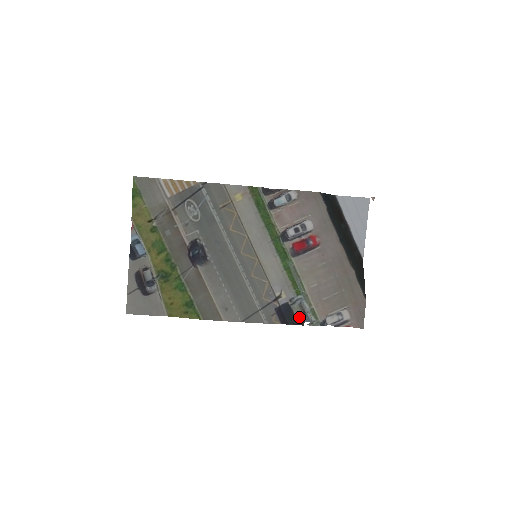
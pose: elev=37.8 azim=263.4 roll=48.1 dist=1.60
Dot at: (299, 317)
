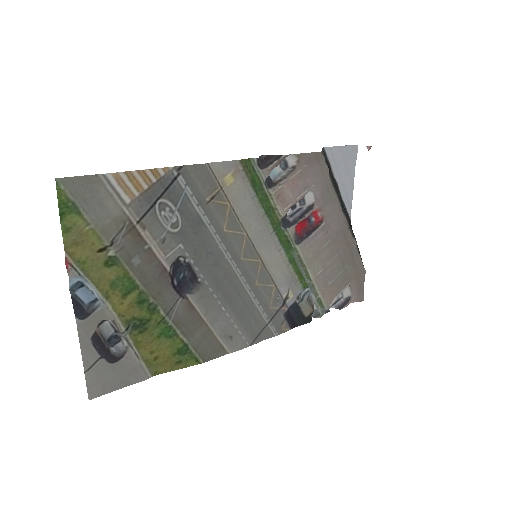
Dot at: (308, 313)
